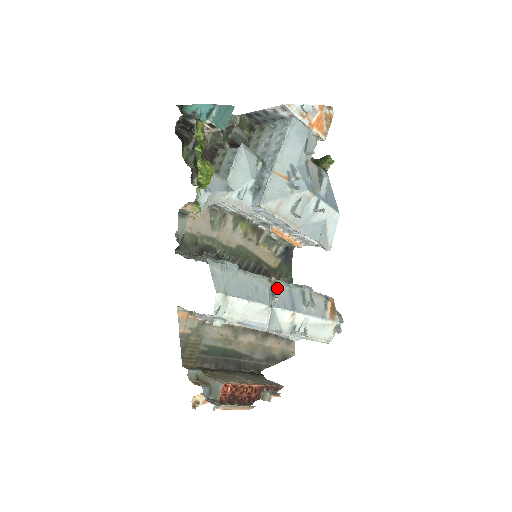
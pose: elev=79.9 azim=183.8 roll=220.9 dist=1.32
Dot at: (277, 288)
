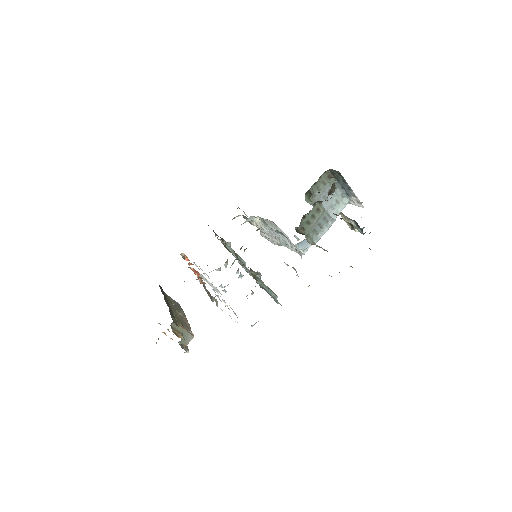
Dot at: occluded
